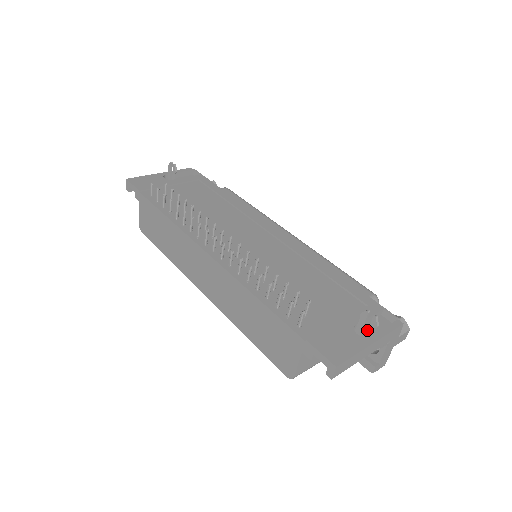
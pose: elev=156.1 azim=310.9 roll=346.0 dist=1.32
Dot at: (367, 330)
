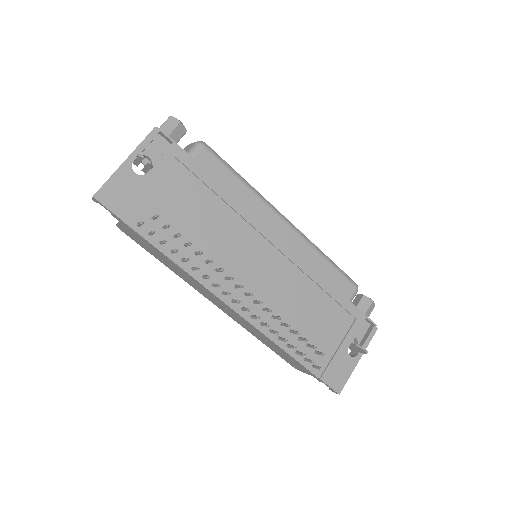
Dot at: (356, 350)
